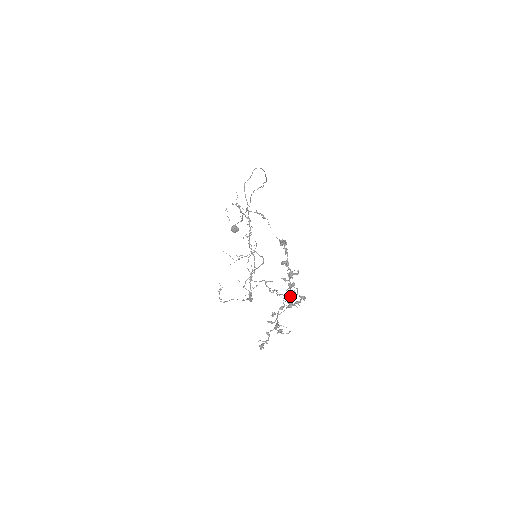
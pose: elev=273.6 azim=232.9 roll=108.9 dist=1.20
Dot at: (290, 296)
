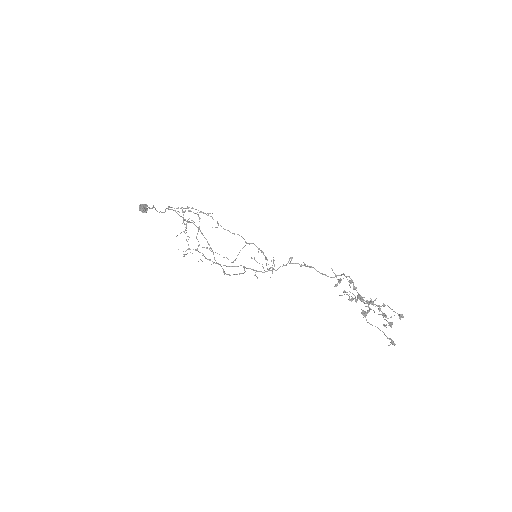
Dot at: occluded
